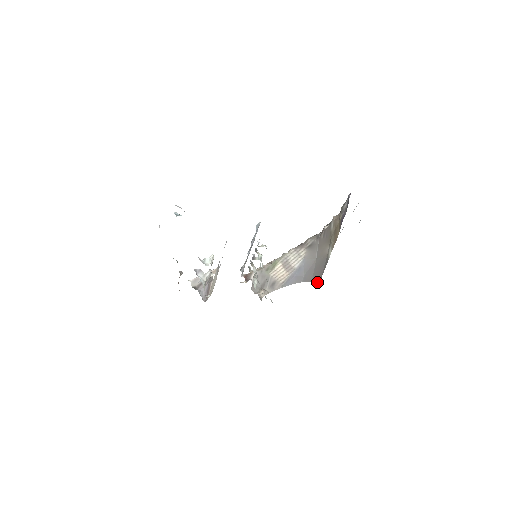
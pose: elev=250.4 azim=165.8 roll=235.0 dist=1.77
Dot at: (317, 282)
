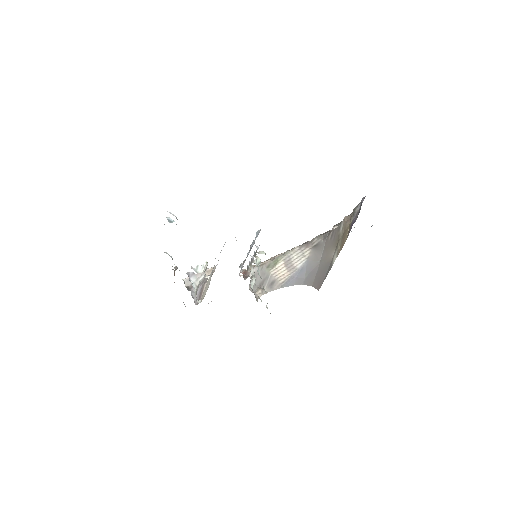
Dot at: (317, 288)
